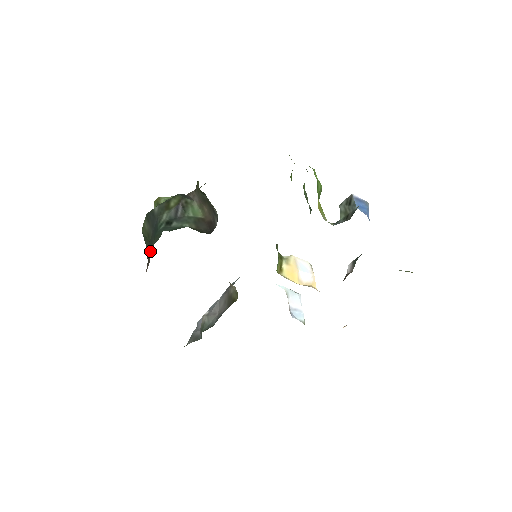
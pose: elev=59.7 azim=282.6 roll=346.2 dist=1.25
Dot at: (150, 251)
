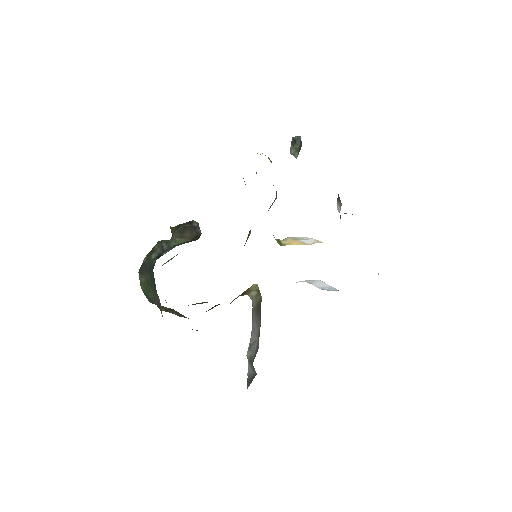
Dot at: (154, 288)
